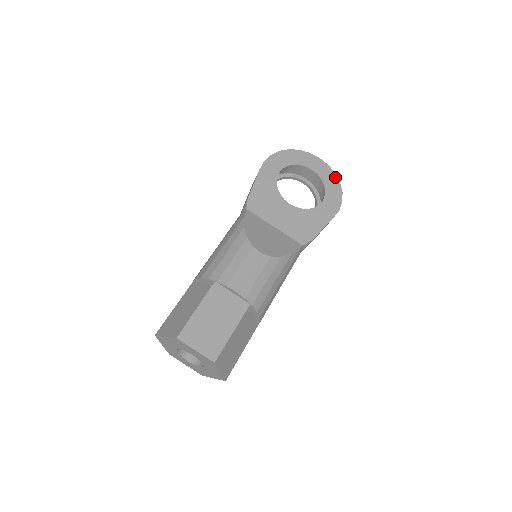
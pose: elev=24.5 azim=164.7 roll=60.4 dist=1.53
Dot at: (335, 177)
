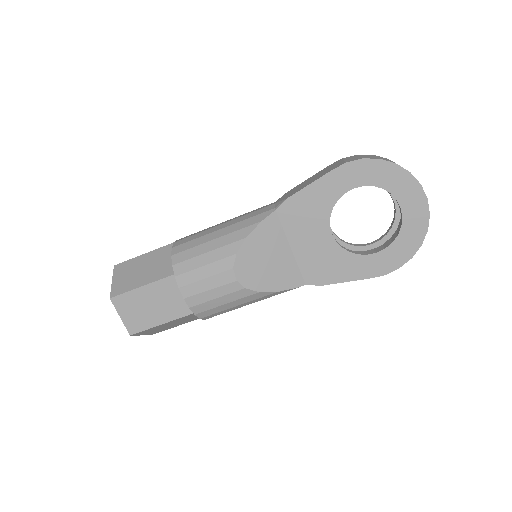
Dot at: (422, 235)
